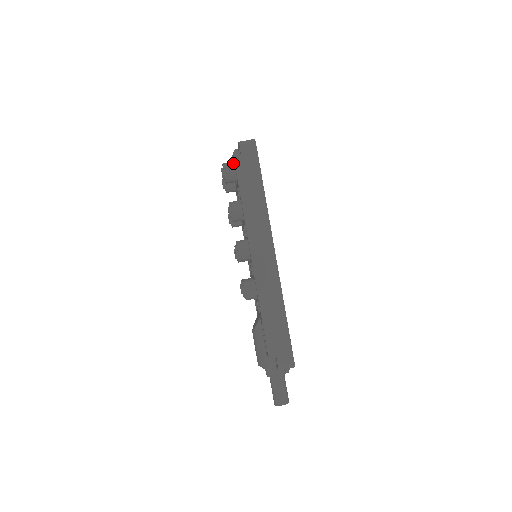
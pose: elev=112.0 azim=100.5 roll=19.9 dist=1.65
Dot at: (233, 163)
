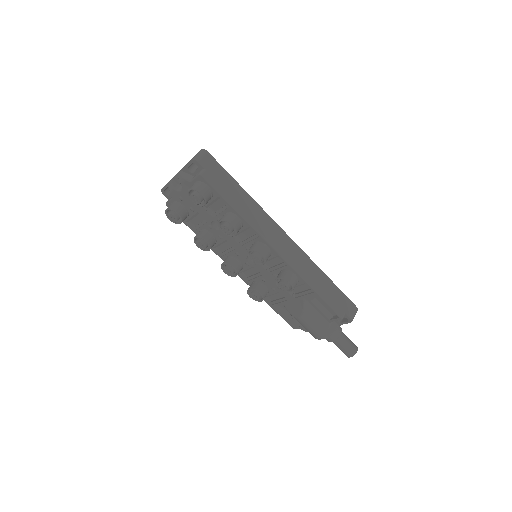
Dot at: (201, 182)
